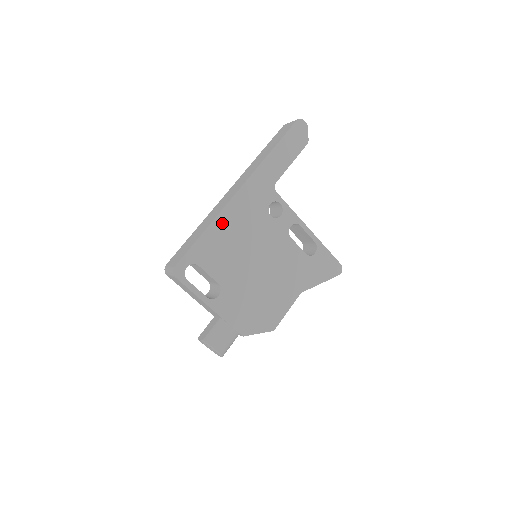
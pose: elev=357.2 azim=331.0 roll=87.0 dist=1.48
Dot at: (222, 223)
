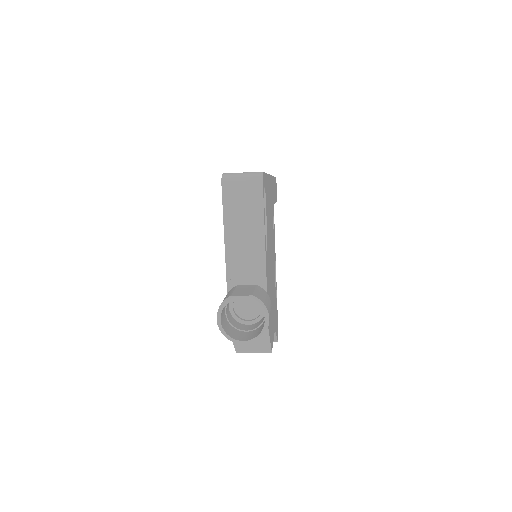
Dot at: (269, 185)
